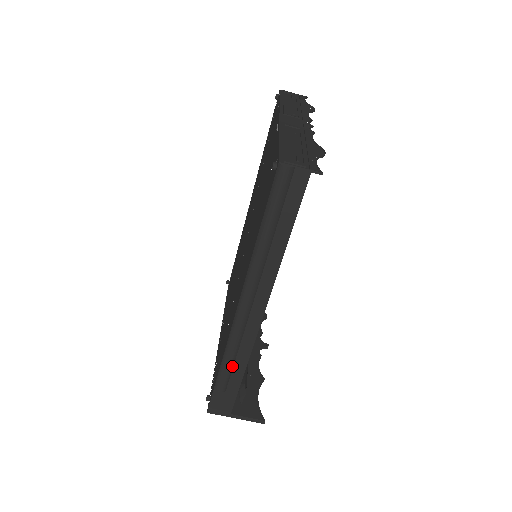
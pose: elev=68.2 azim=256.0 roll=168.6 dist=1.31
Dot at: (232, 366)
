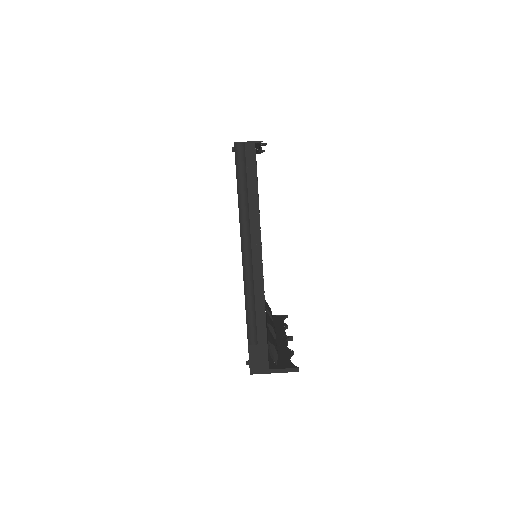
Dot at: (255, 316)
